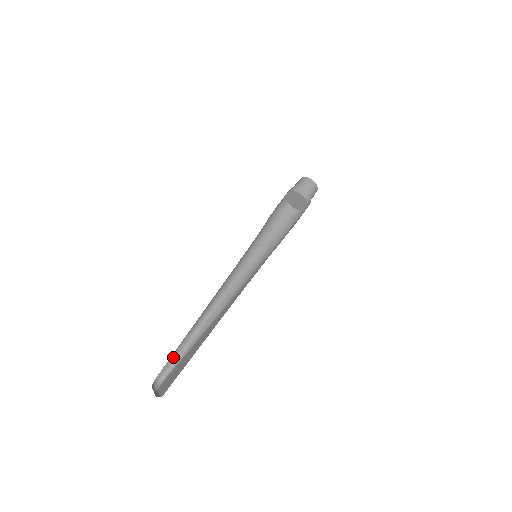
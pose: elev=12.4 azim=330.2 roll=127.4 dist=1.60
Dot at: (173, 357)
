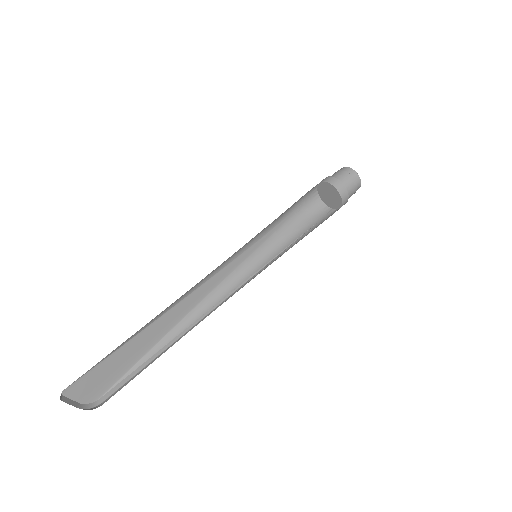
Dot at: (128, 378)
